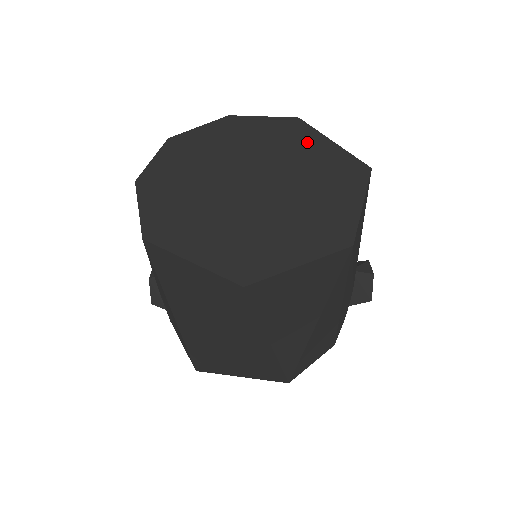
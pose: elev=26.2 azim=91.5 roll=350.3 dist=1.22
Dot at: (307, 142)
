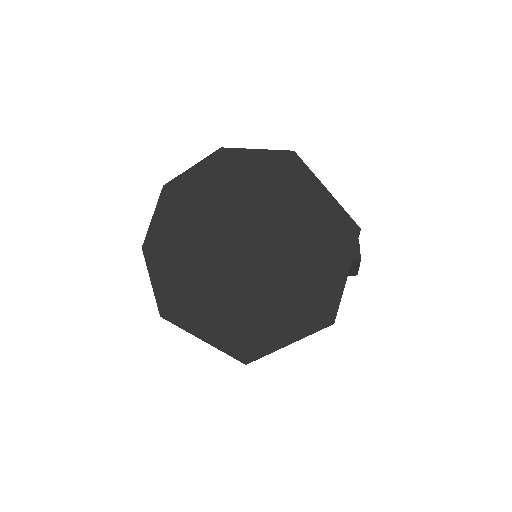
Dot at: (301, 191)
